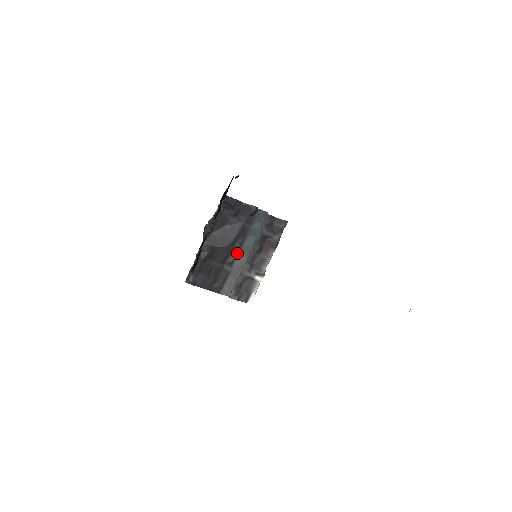
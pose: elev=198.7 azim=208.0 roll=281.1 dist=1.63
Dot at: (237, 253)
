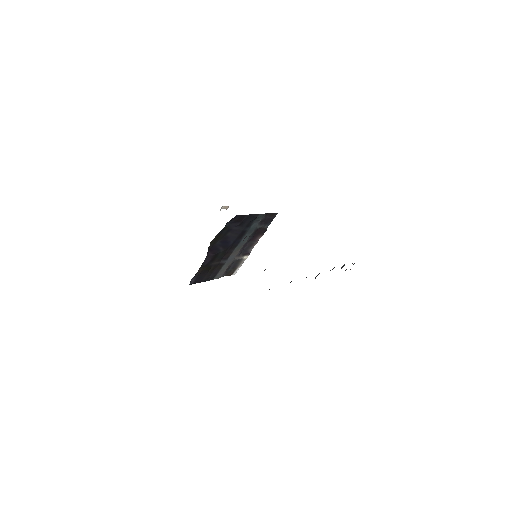
Dot at: (233, 249)
